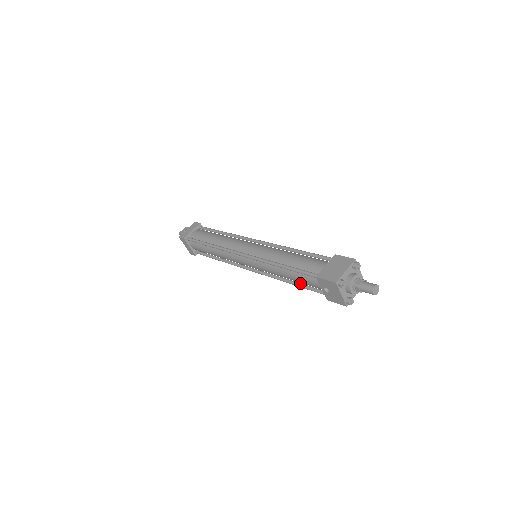
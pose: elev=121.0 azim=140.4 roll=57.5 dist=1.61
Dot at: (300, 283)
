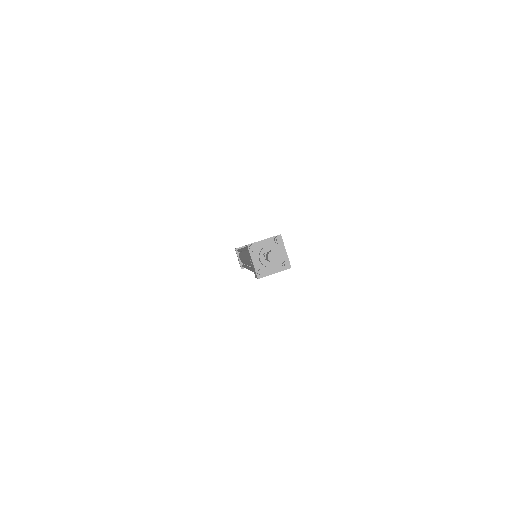
Dot at: occluded
